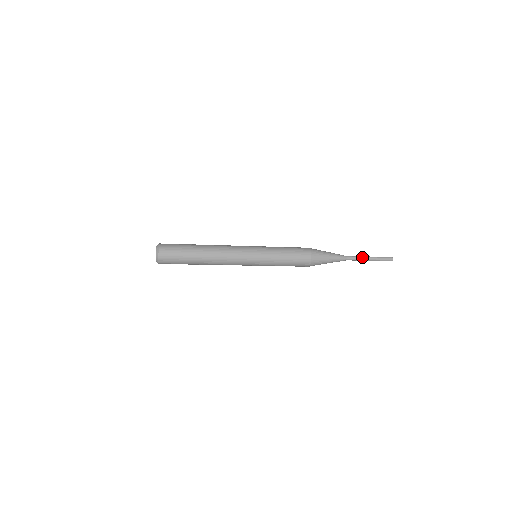
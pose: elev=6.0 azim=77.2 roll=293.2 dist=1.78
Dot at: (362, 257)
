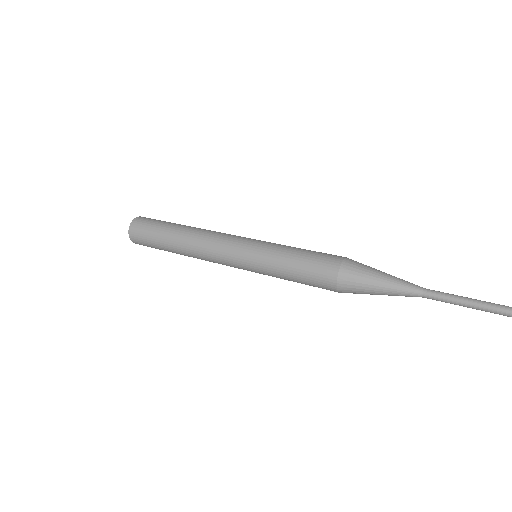
Dot at: (461, 298)
